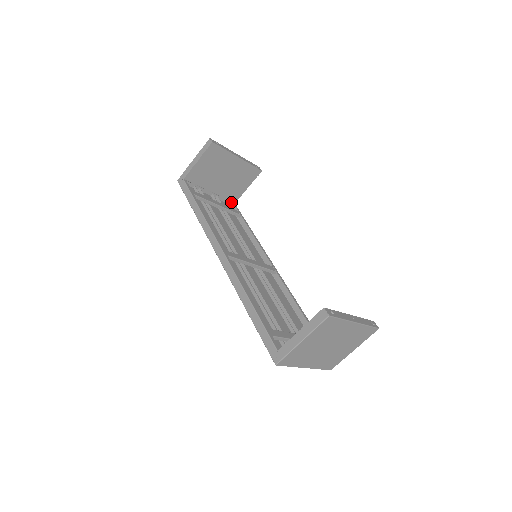
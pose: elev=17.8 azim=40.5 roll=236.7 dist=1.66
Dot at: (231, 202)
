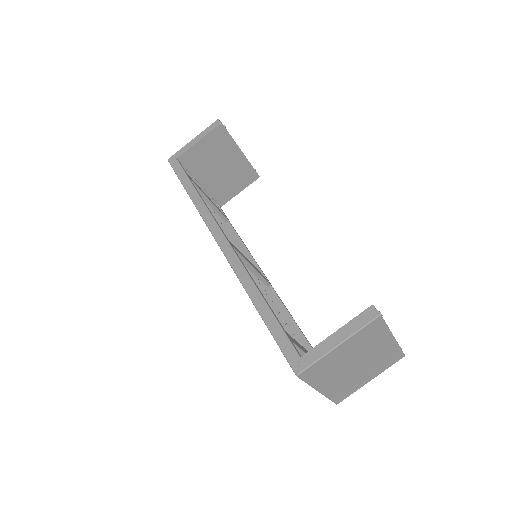
Dot at: occluded
